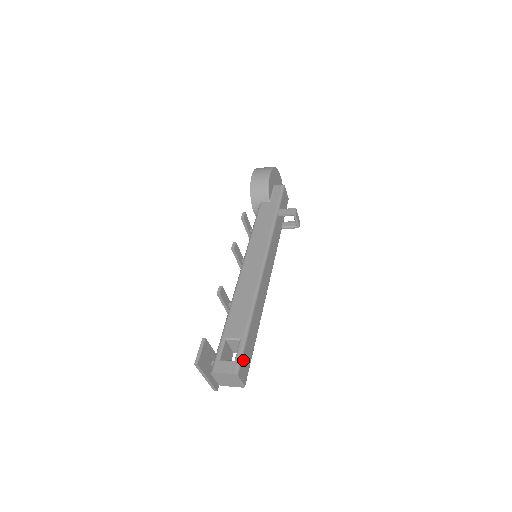
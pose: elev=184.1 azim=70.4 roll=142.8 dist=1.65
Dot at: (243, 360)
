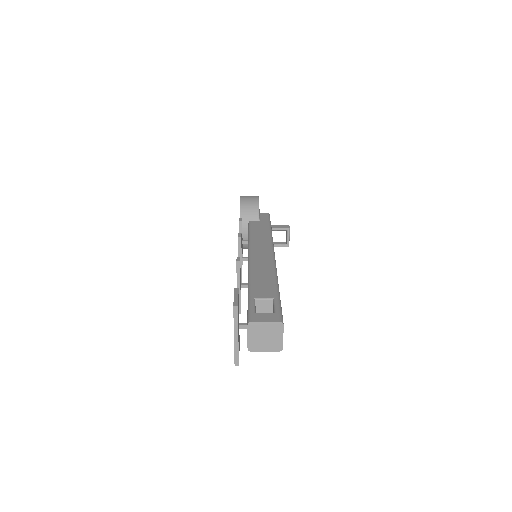
Dot at: occluded
